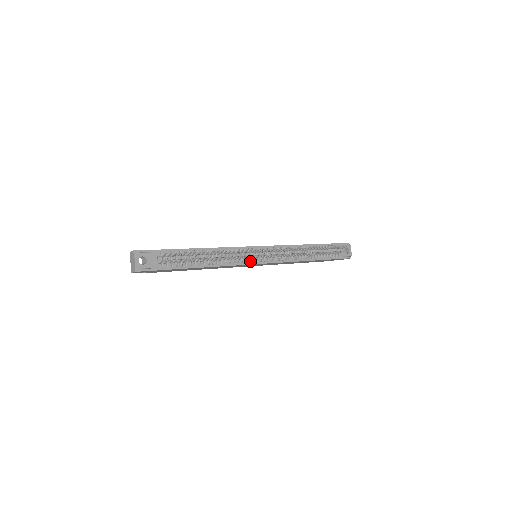
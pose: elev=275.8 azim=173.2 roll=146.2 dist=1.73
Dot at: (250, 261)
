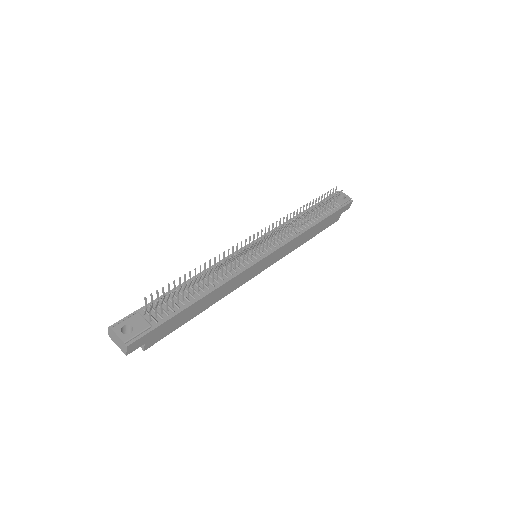
Dot at: (252, 261)
